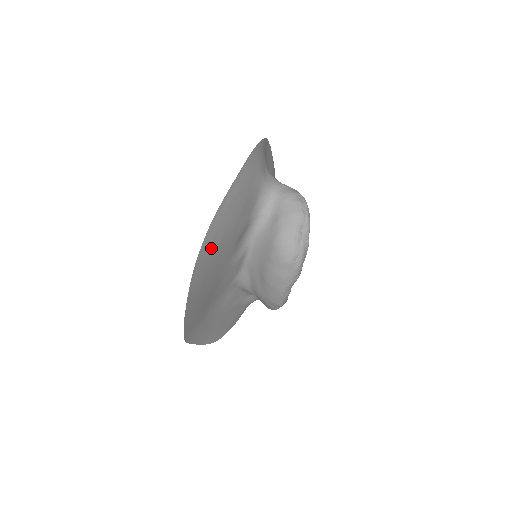
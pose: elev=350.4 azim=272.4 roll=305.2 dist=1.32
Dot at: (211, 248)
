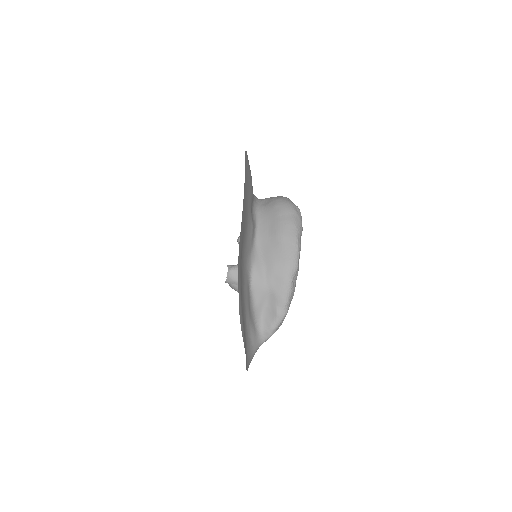
Dot at: (248, 165)
